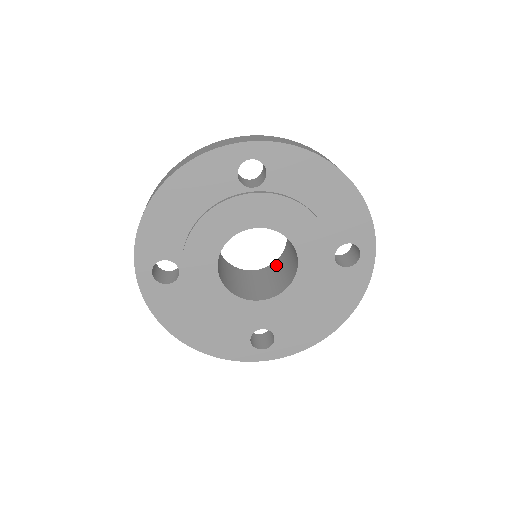
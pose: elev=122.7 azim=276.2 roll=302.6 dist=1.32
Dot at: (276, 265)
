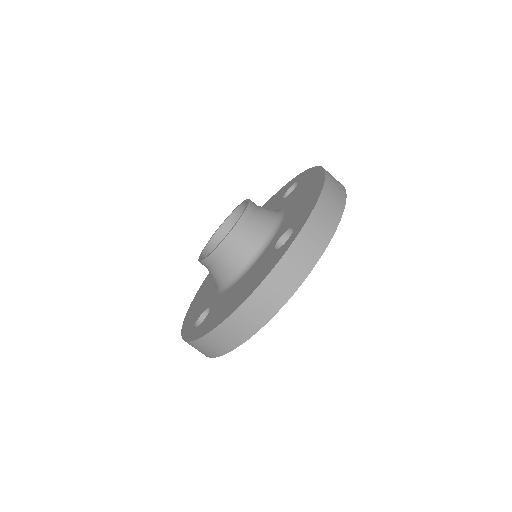
Dot at: (234, 224)
